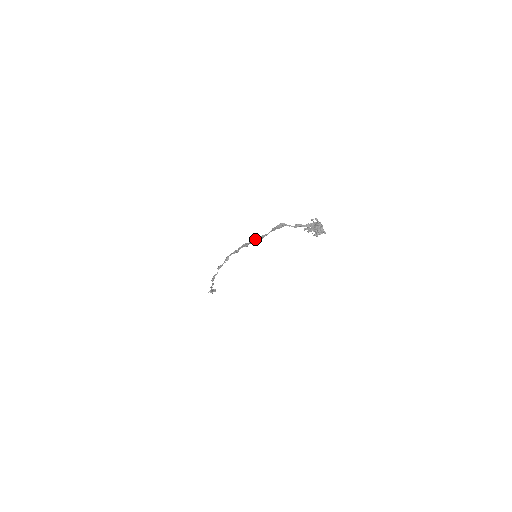
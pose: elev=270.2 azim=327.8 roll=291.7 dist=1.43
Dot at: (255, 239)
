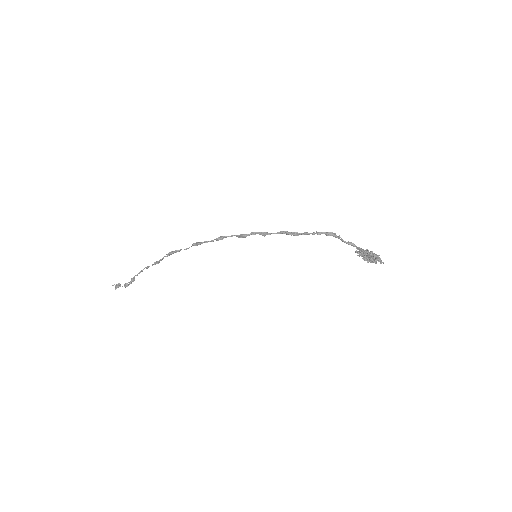
Dot at: (286, 231)
